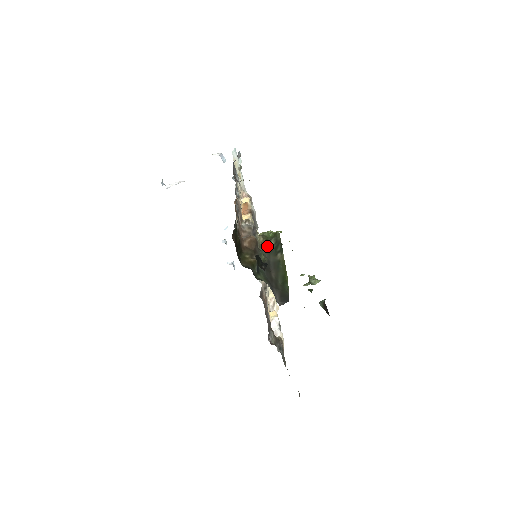
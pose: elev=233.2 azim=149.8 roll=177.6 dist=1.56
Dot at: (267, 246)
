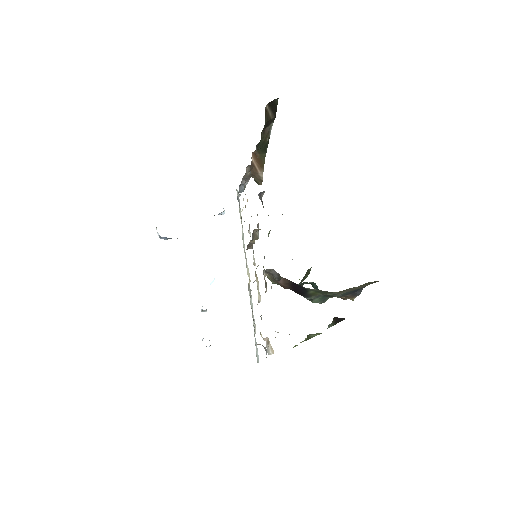
Dot at: occluded
